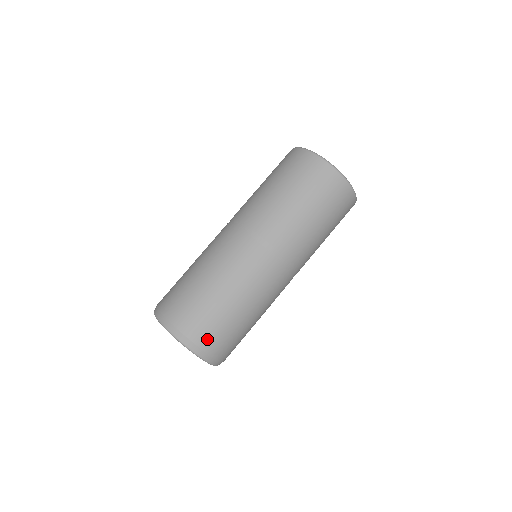
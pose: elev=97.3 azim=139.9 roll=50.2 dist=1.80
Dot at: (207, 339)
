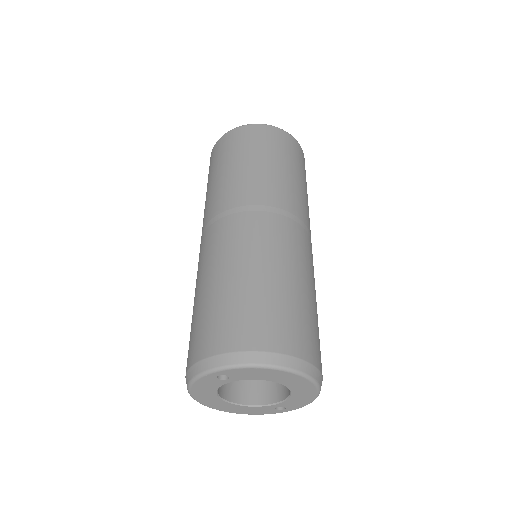
Dot at: (292, 340)
